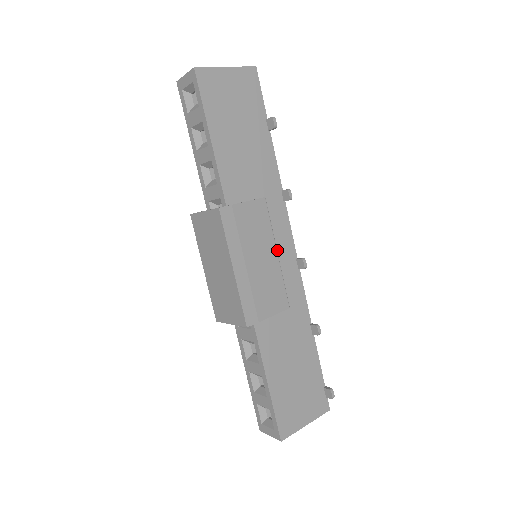
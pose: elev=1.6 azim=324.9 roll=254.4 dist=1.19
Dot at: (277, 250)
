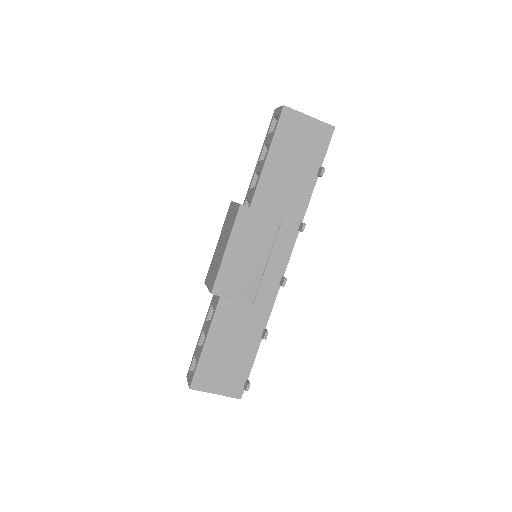
Dot at: (270, 260)
